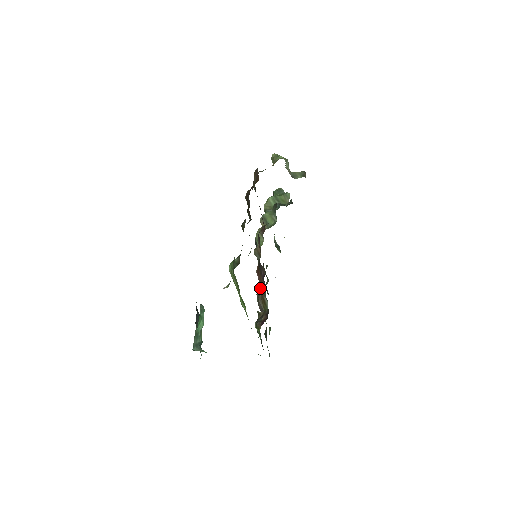
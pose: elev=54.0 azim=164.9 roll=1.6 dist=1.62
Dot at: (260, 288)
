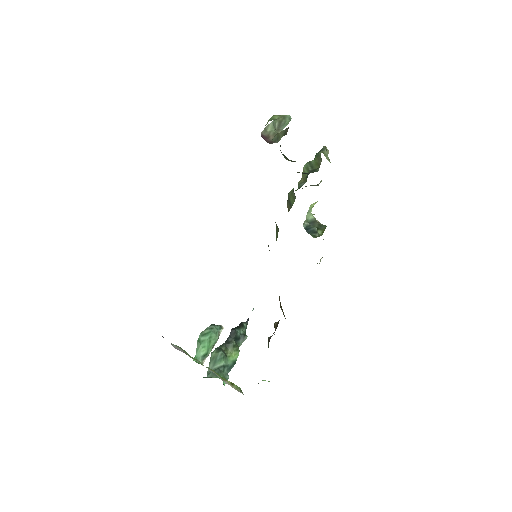
Dot at: occluded
